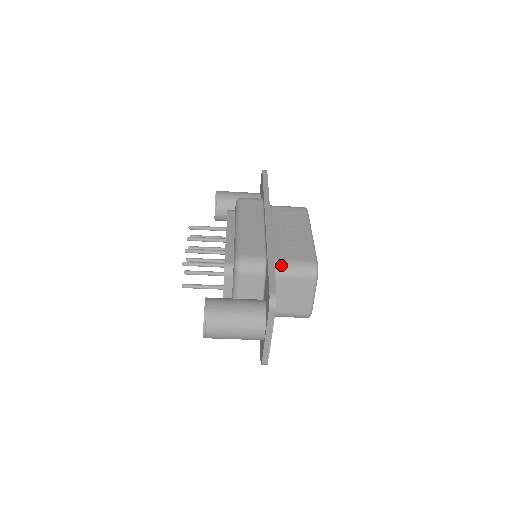
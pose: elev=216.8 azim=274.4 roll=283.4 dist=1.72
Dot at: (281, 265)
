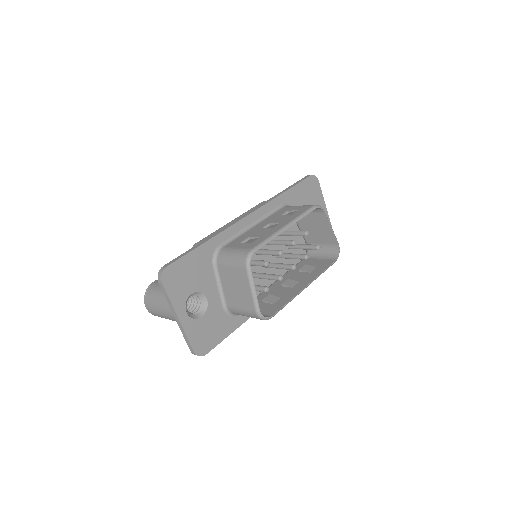
Dot at: (223, 252)
